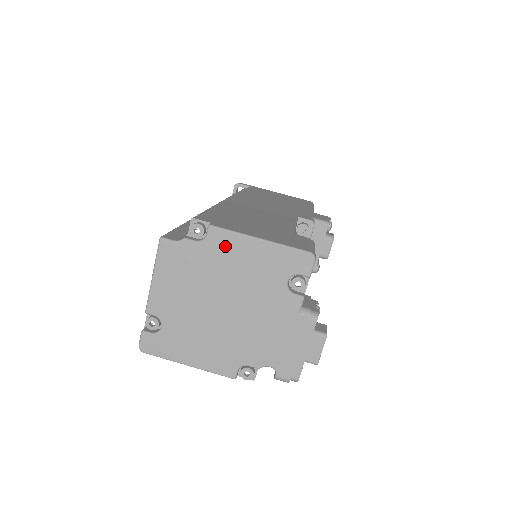
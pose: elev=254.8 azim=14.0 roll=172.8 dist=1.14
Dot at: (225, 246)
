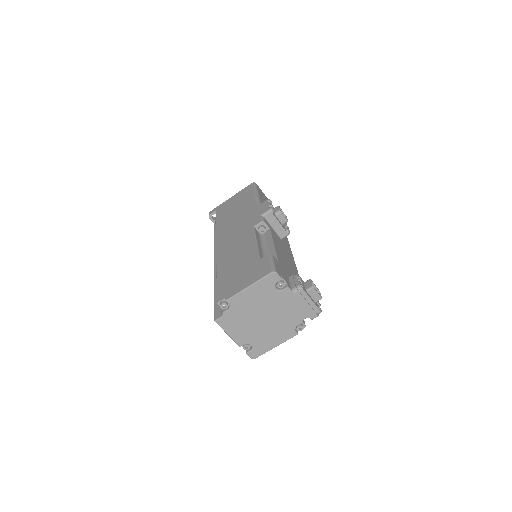
Dot at: (240, 301)
